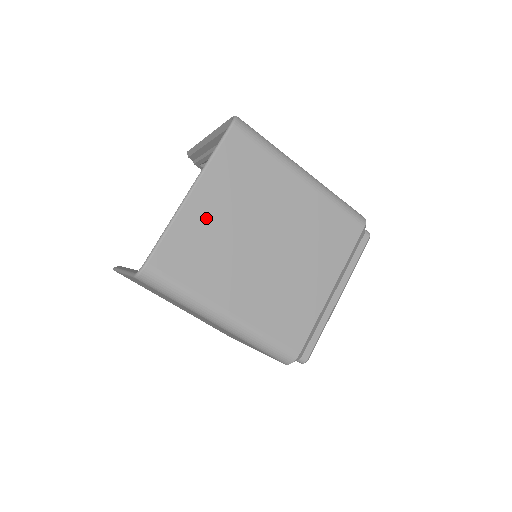
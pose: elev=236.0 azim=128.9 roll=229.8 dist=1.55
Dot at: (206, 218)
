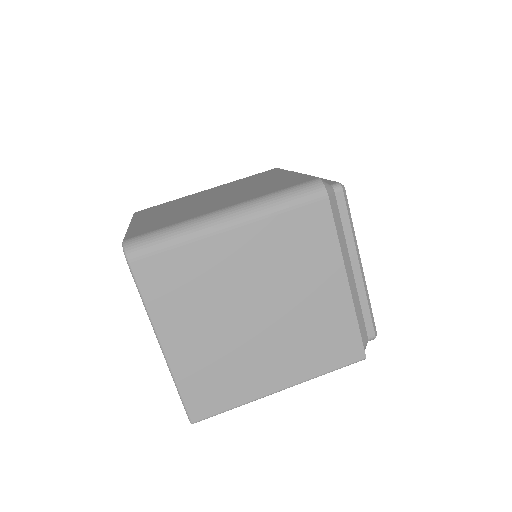
Dot at: (153, 219)
